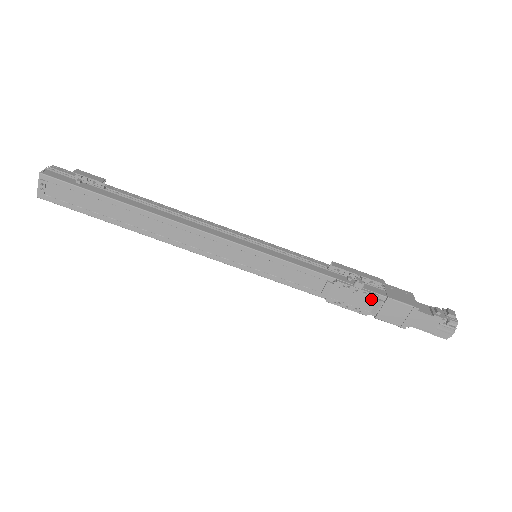
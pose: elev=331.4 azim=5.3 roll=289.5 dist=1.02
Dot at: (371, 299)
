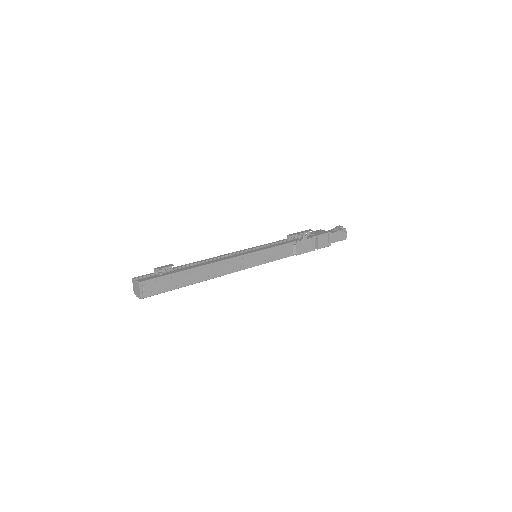
Dot at: (313, 241)
